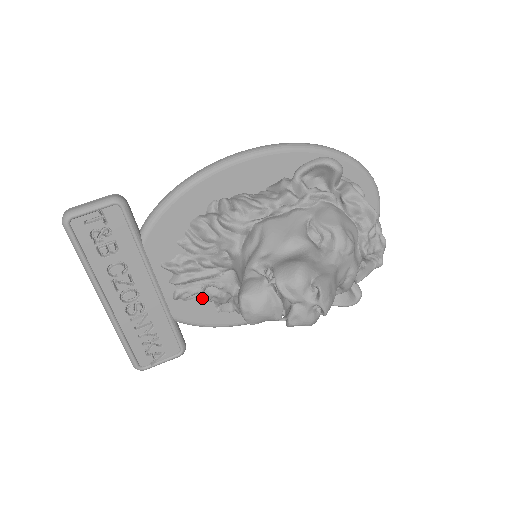
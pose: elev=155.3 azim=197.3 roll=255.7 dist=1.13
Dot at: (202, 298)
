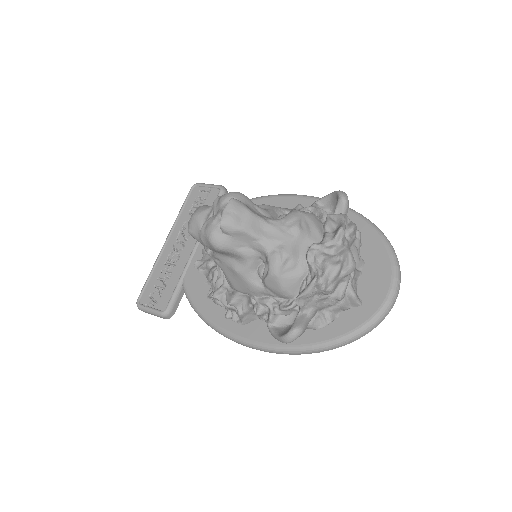
Dot at: (207, 276)
